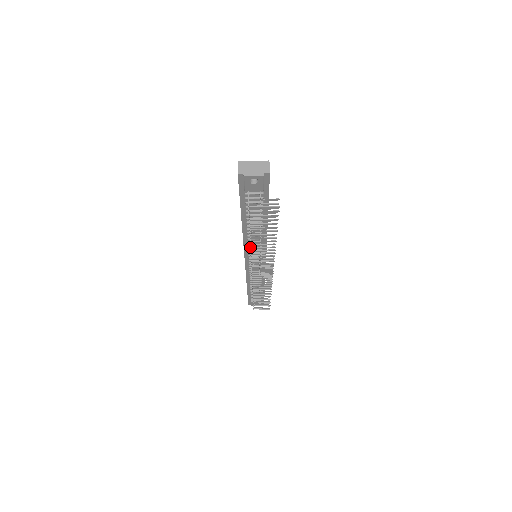
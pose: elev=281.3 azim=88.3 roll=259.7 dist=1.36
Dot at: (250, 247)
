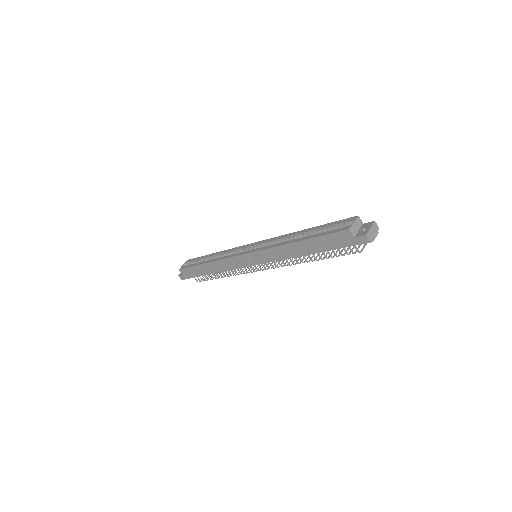
Dot at: occluded
